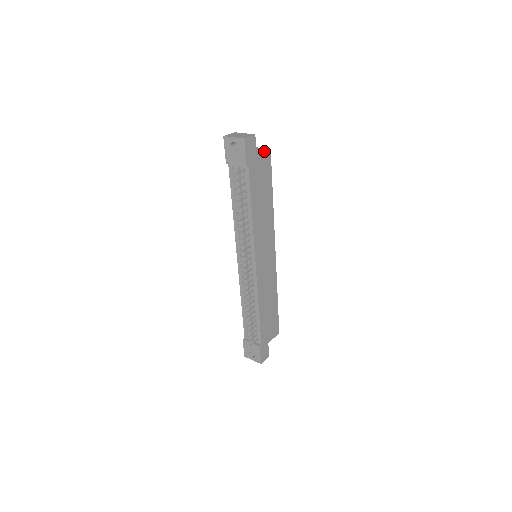
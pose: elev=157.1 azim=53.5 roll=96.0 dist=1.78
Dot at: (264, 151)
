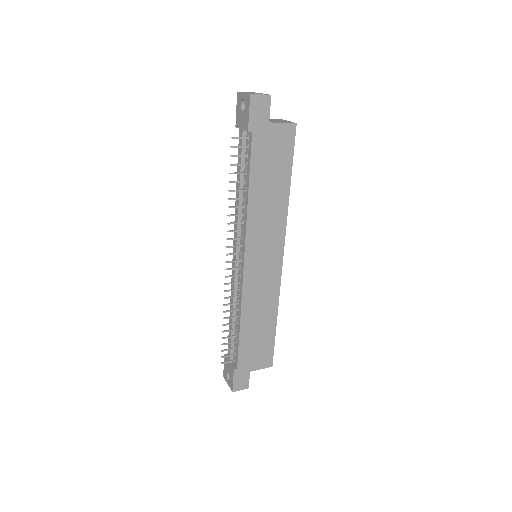
Dot at: (284, 122)
